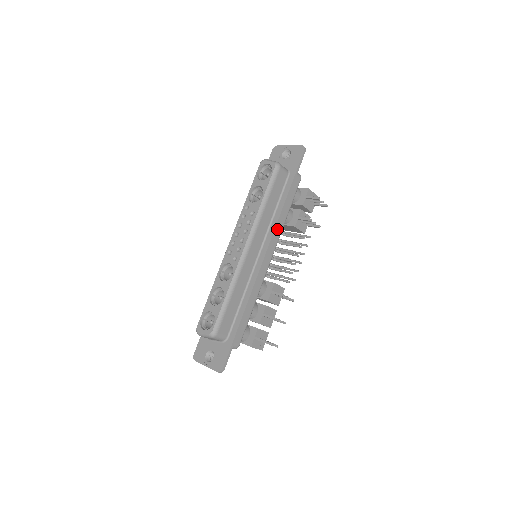
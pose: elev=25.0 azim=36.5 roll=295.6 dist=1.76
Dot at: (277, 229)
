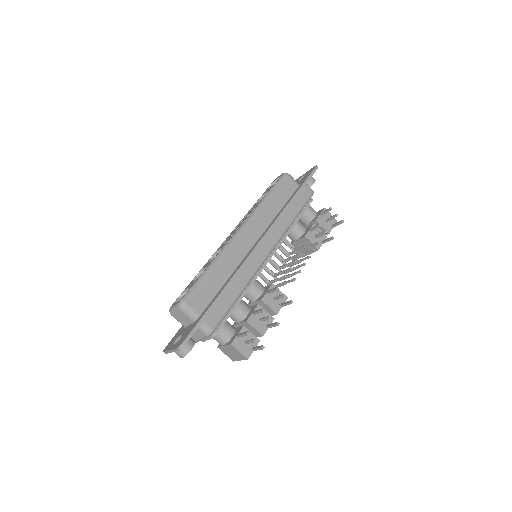
Dot at: (279, 226)
